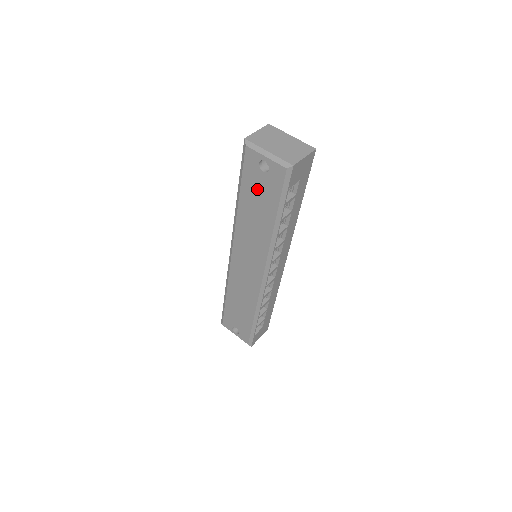
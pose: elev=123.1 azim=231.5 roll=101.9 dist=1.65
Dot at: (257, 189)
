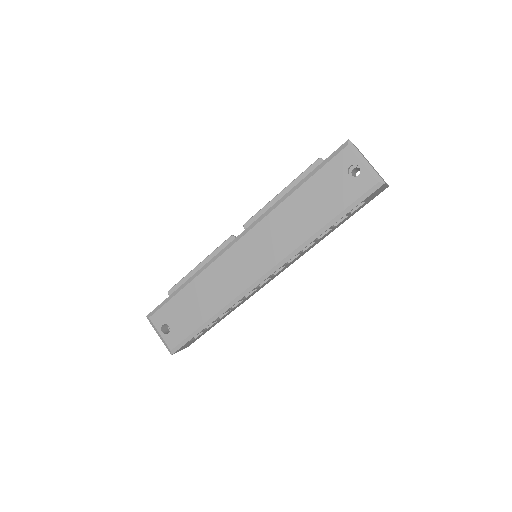
Dot at: (328, 188)
